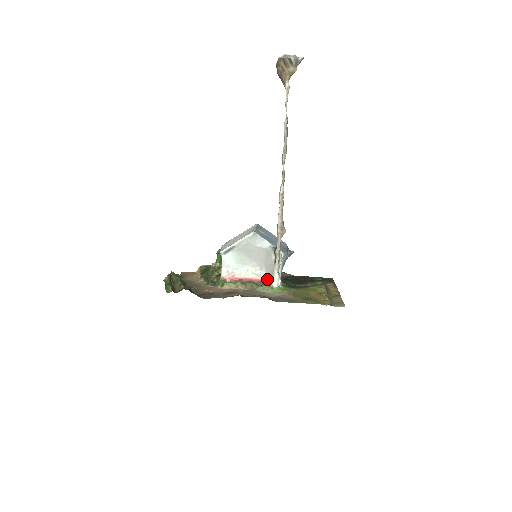
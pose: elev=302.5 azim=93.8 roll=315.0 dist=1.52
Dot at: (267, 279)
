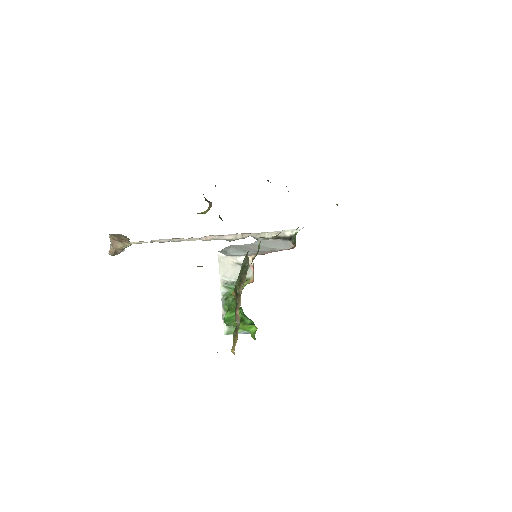
Dot at: occluded
